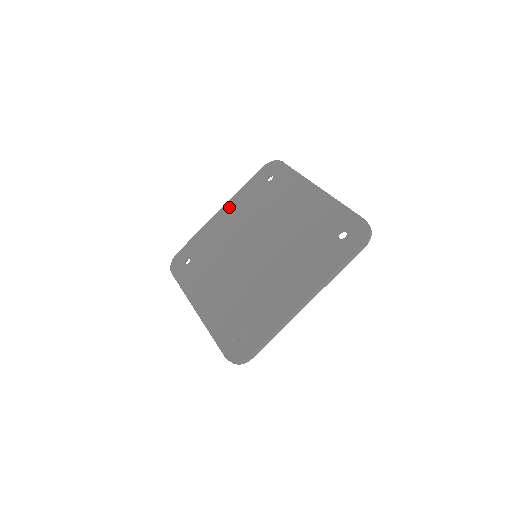
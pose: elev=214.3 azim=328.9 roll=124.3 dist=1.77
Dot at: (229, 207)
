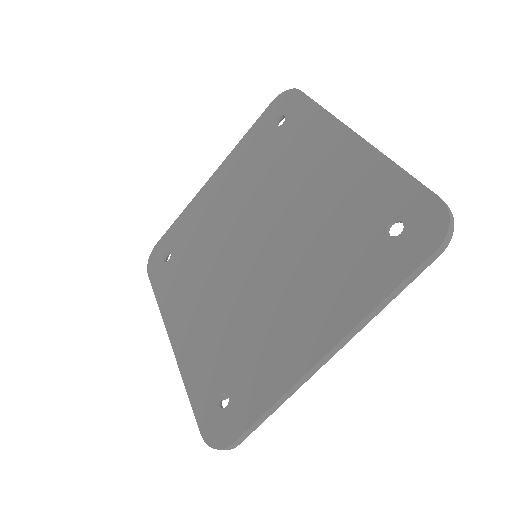
Dot at: (223, 172)
